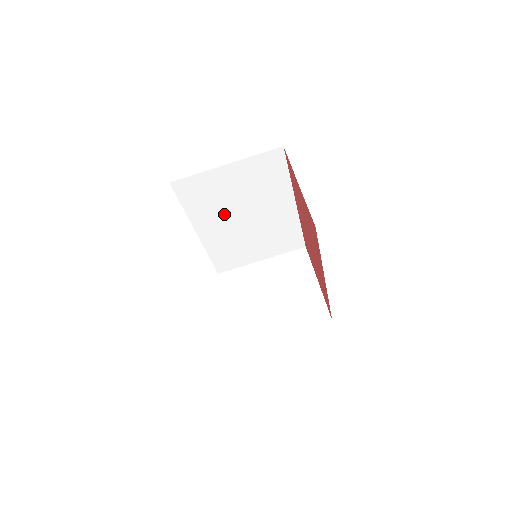
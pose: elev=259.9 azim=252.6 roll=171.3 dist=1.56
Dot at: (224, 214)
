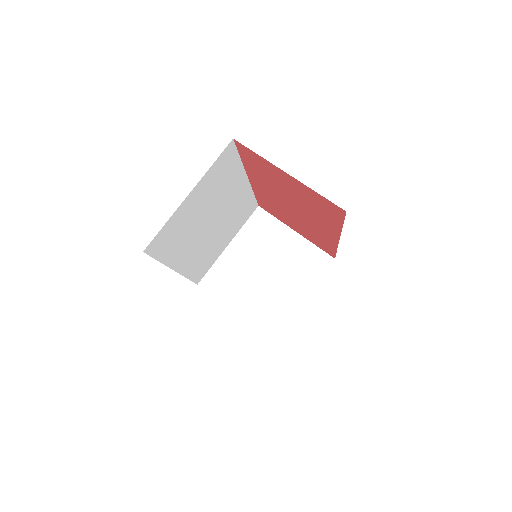
Dot at: (194, 236)
